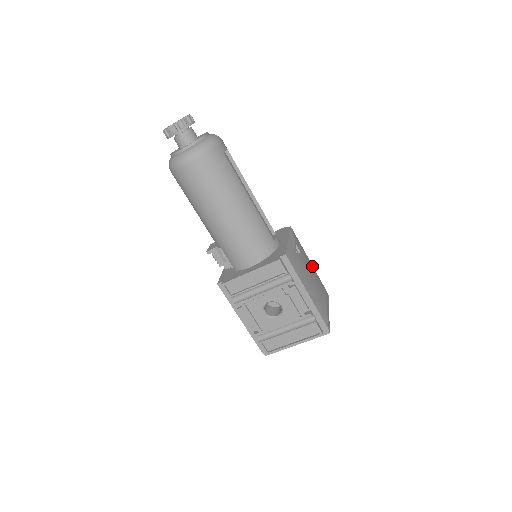
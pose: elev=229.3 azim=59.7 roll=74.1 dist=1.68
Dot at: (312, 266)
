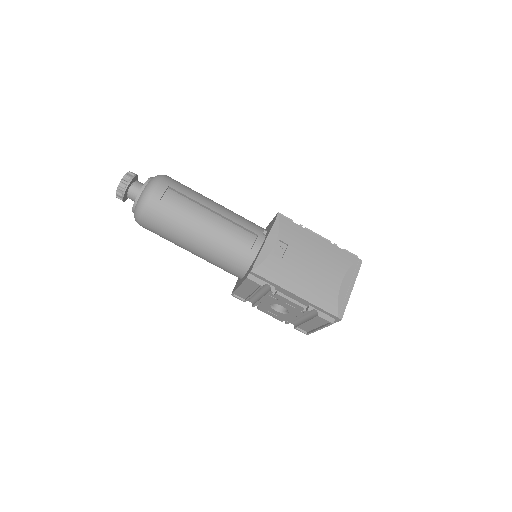
Dot at: (322, 242)
